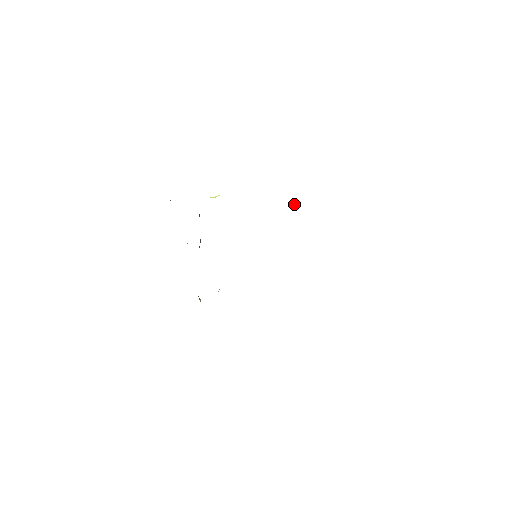
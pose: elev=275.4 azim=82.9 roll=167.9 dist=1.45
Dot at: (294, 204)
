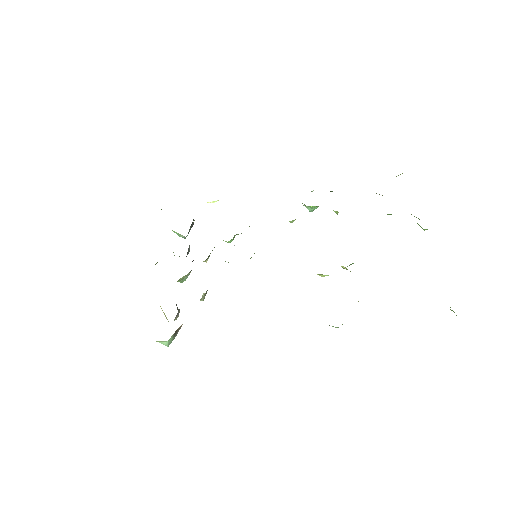
Dot at: occluded
